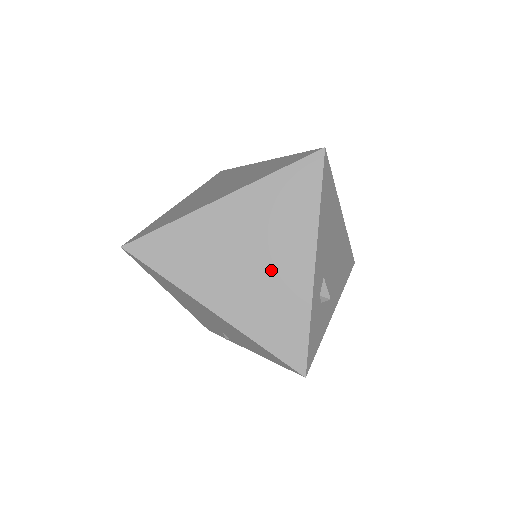
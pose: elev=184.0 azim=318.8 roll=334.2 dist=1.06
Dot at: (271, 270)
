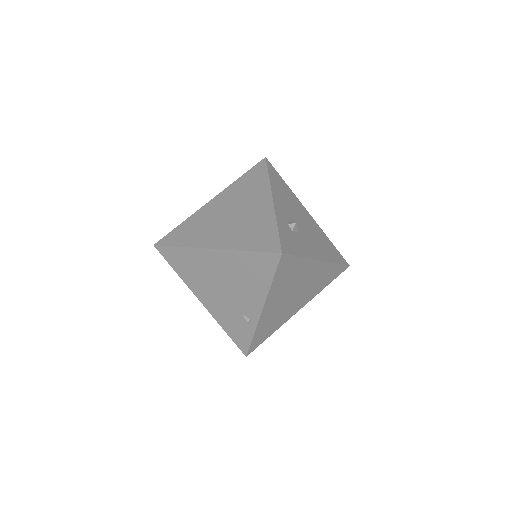
Dot at: (246, 214)
